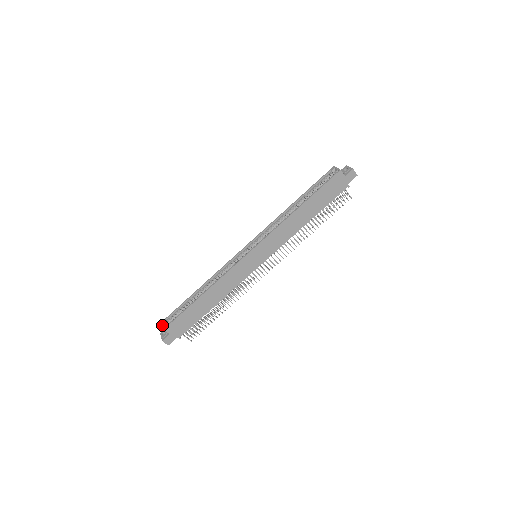
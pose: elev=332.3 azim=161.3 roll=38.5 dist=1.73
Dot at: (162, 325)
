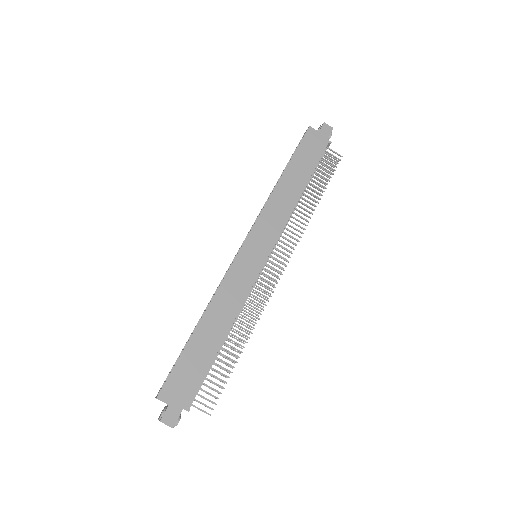
Dot at: (155, 397)
